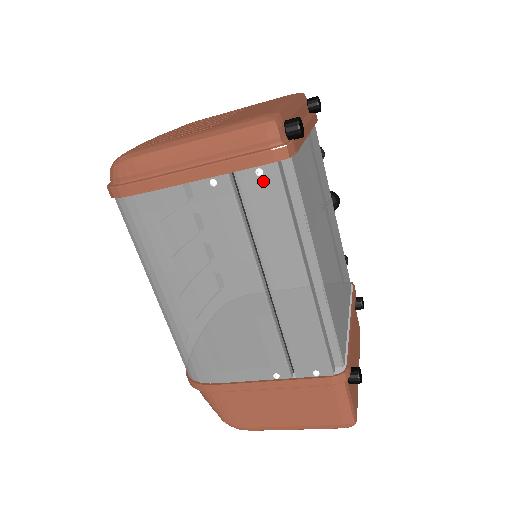
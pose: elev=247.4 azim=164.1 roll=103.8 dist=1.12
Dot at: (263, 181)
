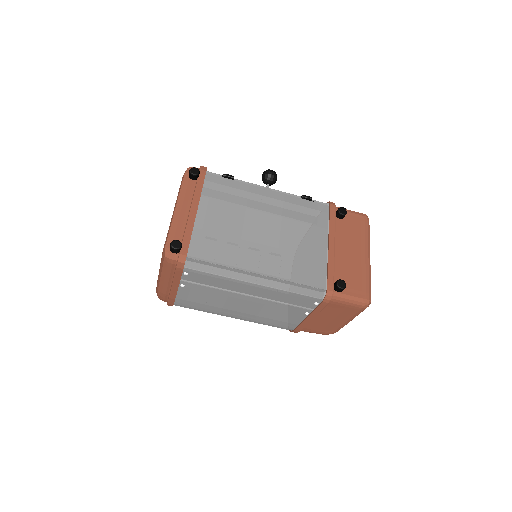
Dot at: (191, 274)
